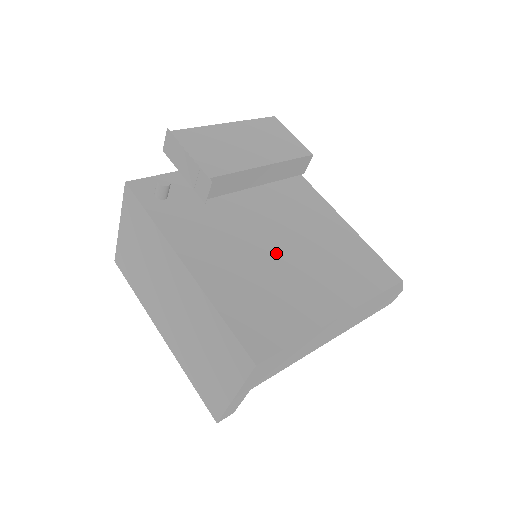
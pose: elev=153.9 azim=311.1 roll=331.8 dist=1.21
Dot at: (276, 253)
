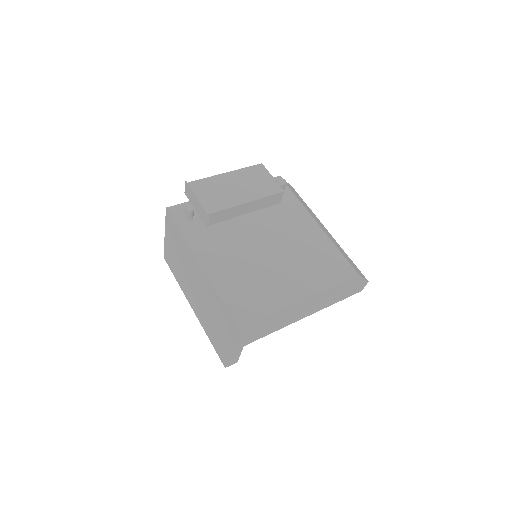
Dot at: (264, 256)
